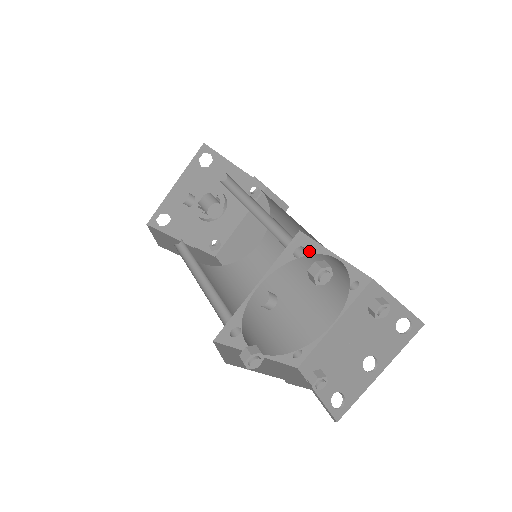
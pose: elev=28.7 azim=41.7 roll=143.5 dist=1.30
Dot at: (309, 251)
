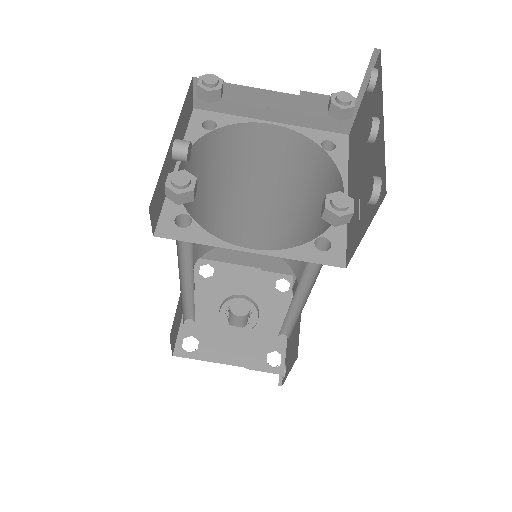
Dot at: (223, 123)
